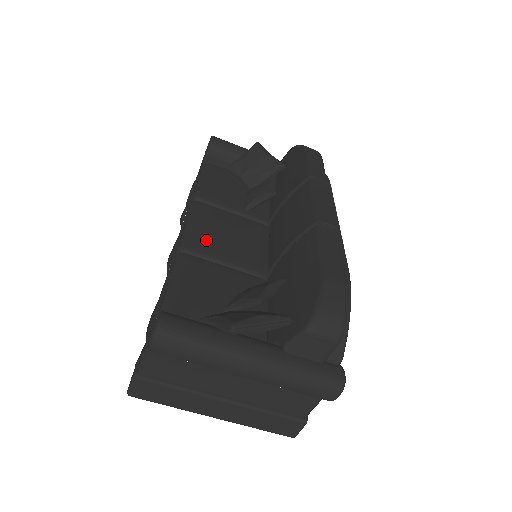
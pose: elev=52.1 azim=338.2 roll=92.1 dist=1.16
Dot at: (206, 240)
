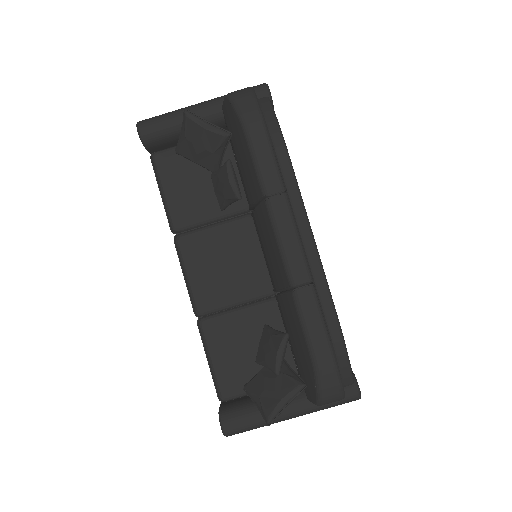
Dot at: (210, 290)
